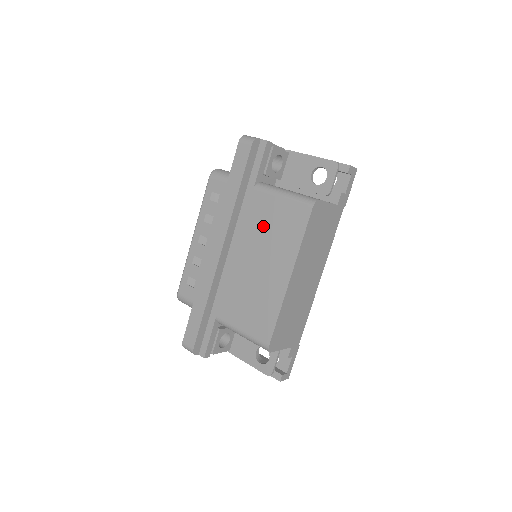
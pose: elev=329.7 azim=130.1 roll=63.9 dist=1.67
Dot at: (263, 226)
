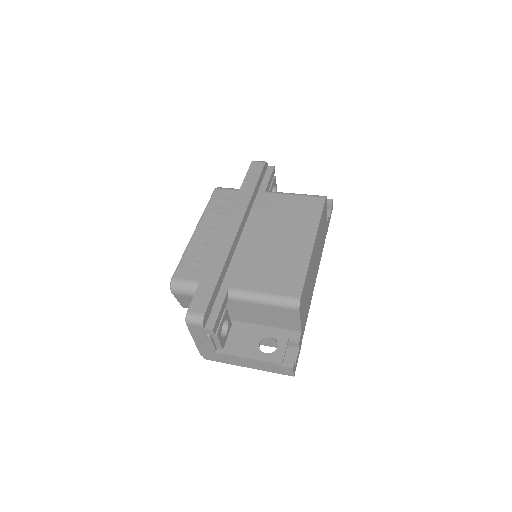
Dot at: (279, 213)
